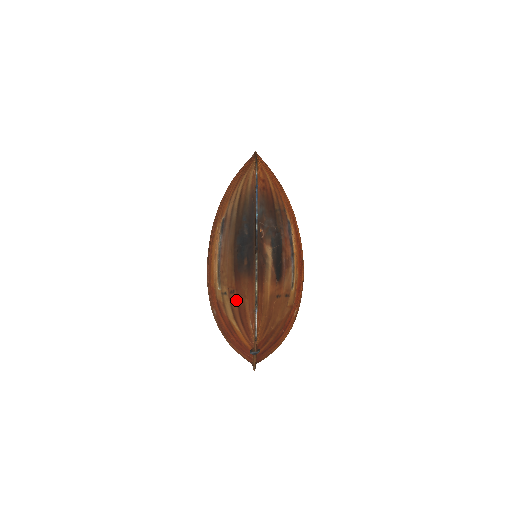
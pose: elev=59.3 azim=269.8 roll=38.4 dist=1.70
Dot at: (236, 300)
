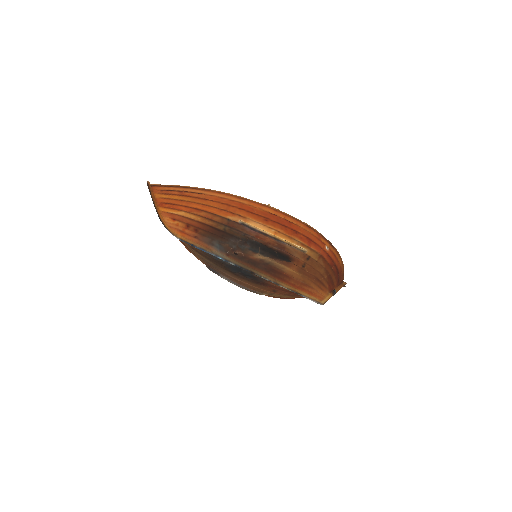
Dot at: (283, 292)
